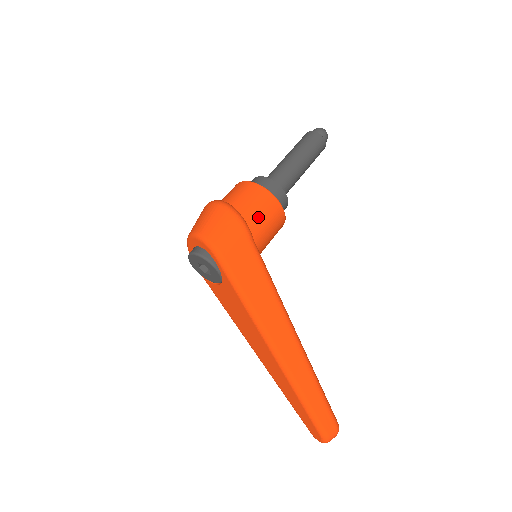
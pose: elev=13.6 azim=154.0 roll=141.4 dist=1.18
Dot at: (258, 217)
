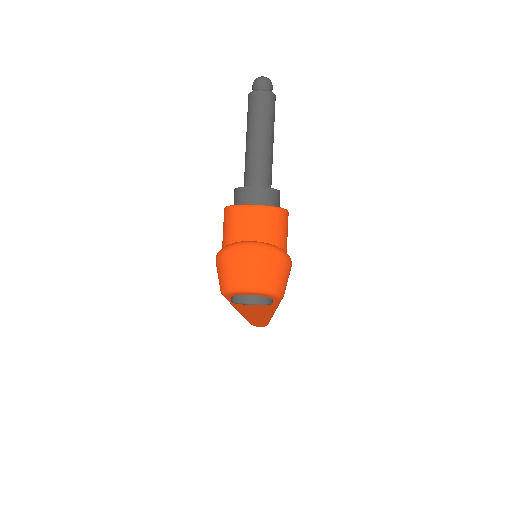
Dot at: occluded
